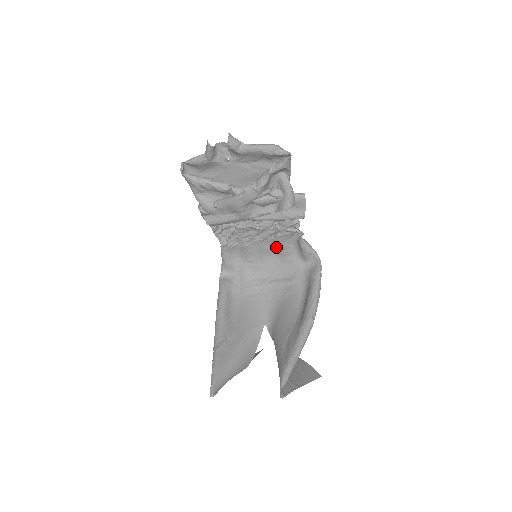
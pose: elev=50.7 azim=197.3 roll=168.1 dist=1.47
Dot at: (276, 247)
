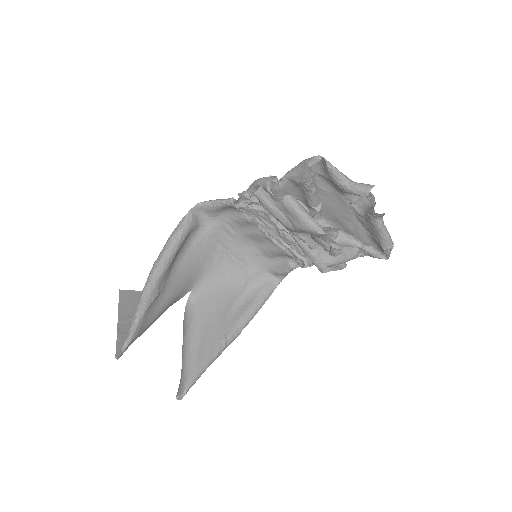
Dot at: (266, 244)
